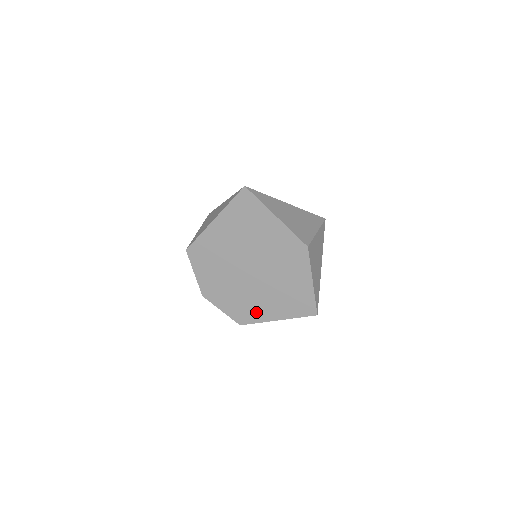
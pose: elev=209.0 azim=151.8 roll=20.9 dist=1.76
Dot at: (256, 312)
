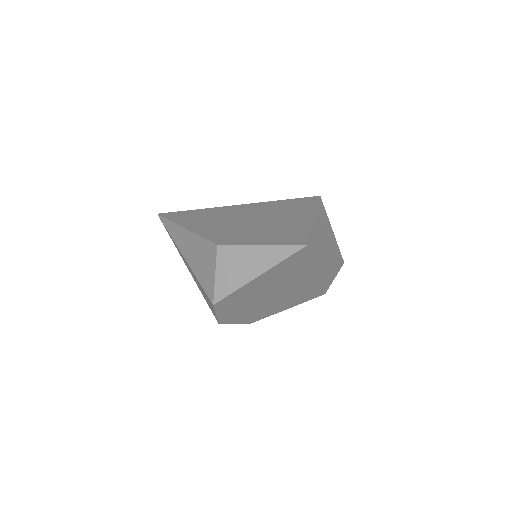
Dot at: (270, 312)
